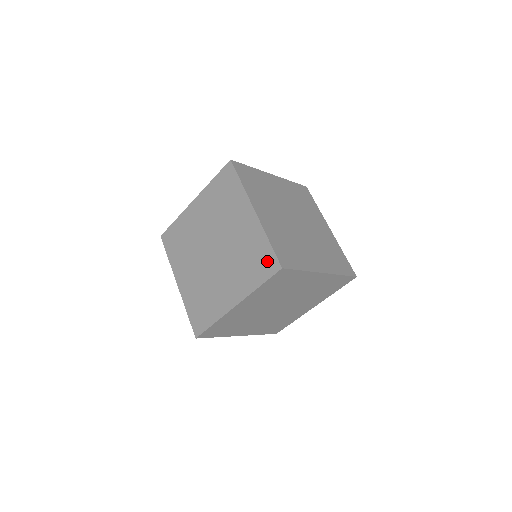
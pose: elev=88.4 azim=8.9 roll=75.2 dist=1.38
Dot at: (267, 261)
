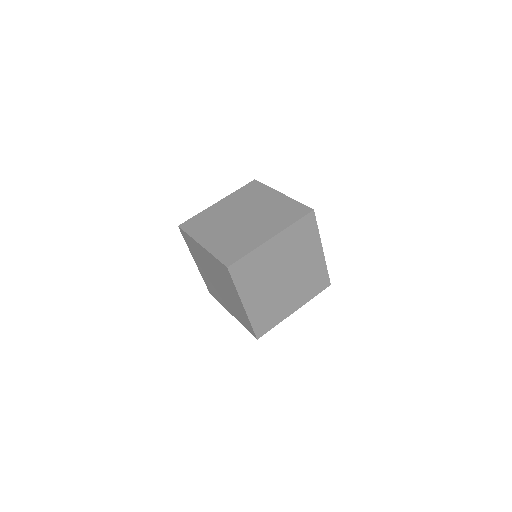
Dot at: (299, 210)
